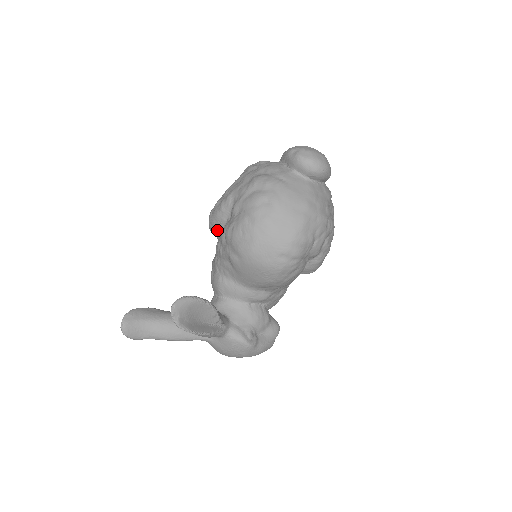
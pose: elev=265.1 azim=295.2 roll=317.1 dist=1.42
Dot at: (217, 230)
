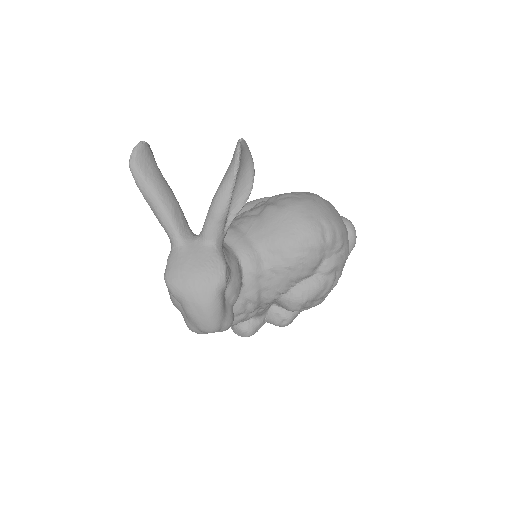
Dot at: (246, 210)
